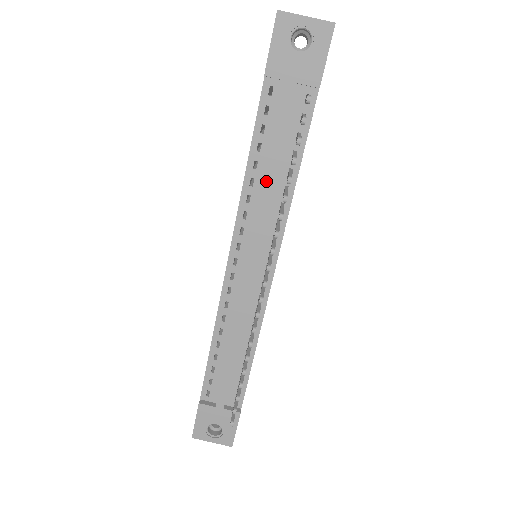
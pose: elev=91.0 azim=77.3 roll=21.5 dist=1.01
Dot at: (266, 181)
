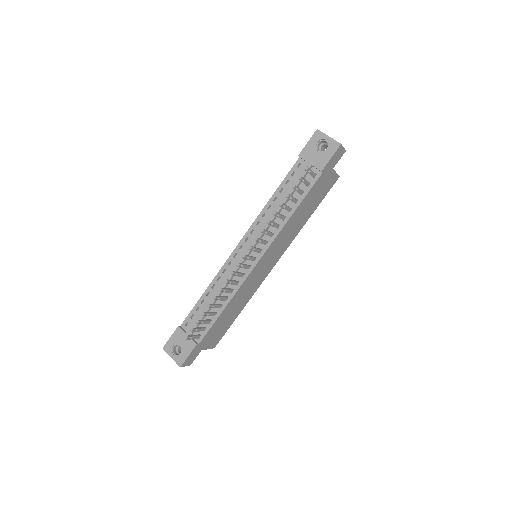
Dot at: (276, 208)
